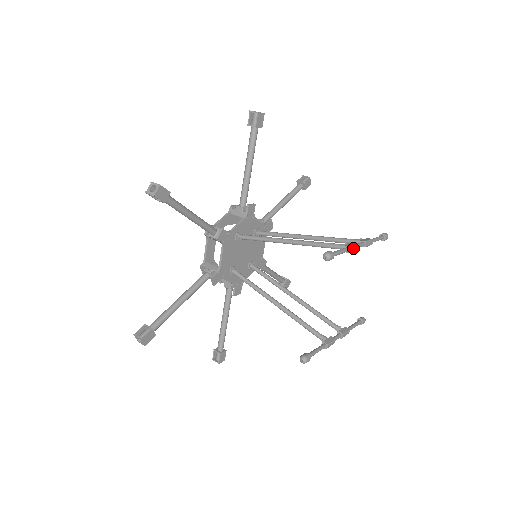
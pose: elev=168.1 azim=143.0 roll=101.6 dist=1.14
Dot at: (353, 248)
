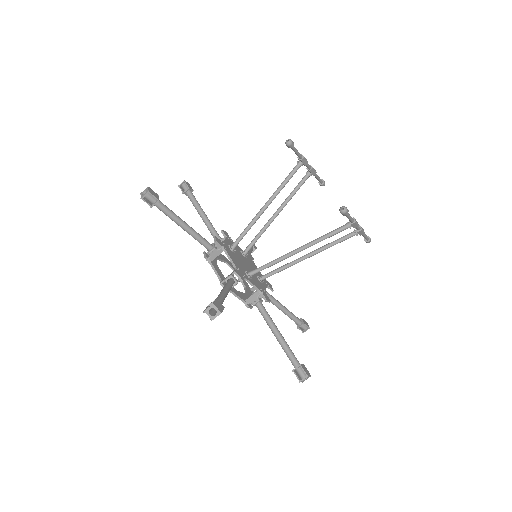
Dot at: (303, 157)
